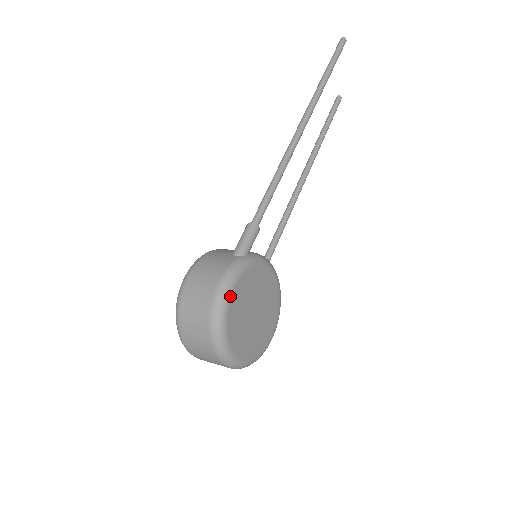
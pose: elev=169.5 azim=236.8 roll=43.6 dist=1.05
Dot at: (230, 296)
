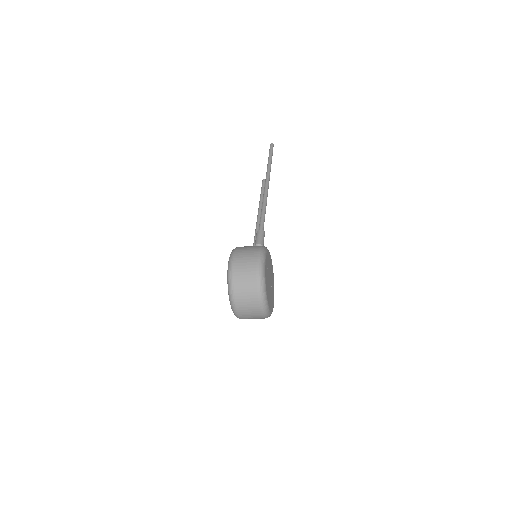
Dot at: (265, 263)
